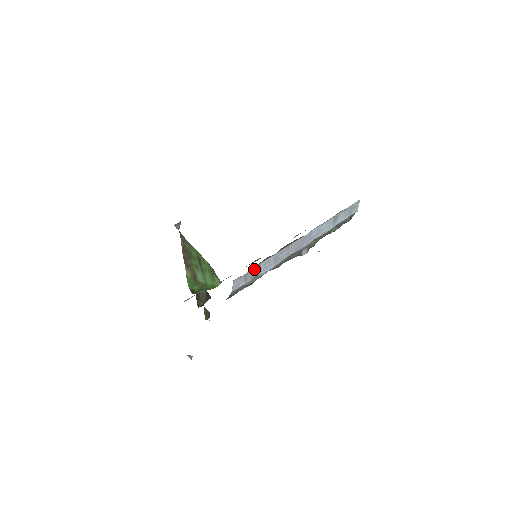
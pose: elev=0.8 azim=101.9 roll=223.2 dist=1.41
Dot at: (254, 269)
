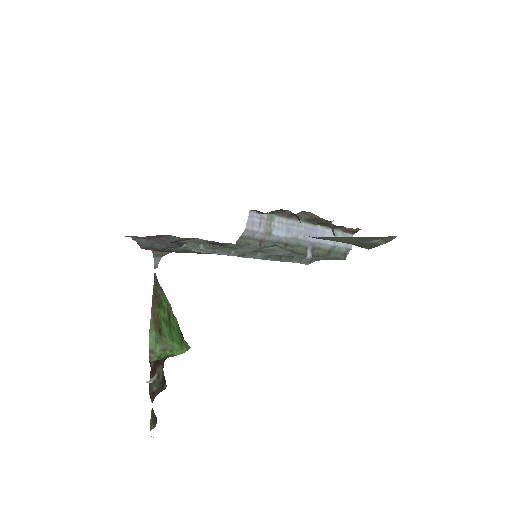
Dot at: (269, 218)
